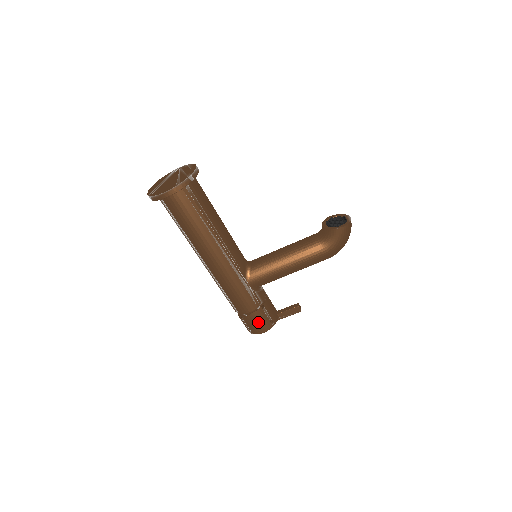
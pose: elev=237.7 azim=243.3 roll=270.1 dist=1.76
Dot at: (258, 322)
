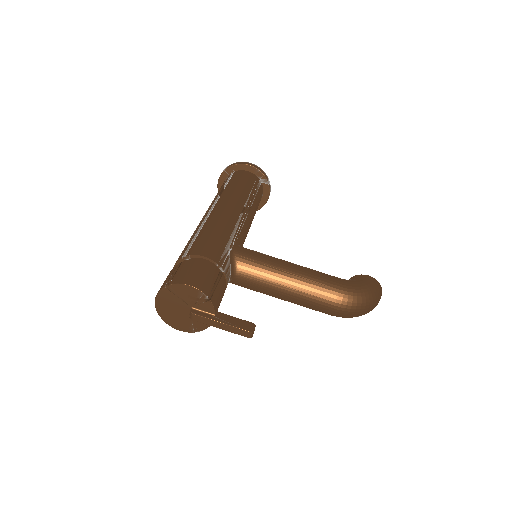
Dot at: (200, 272)
